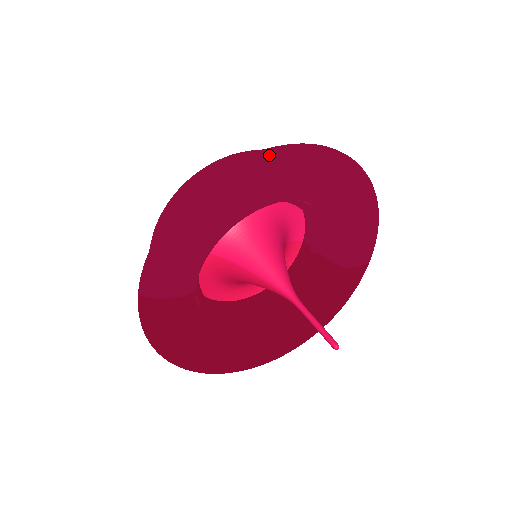
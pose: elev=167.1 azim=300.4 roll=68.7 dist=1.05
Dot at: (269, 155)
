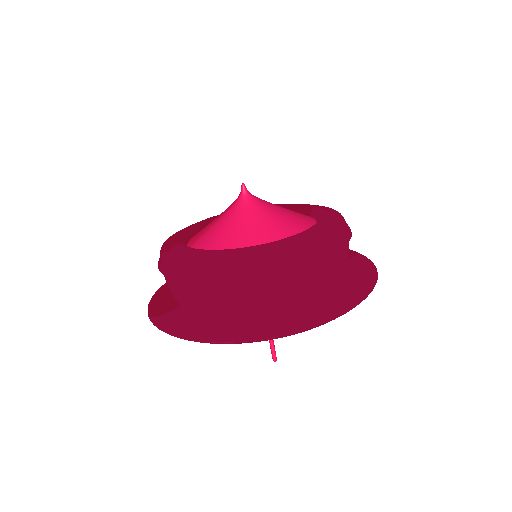
Dot at: occluded
